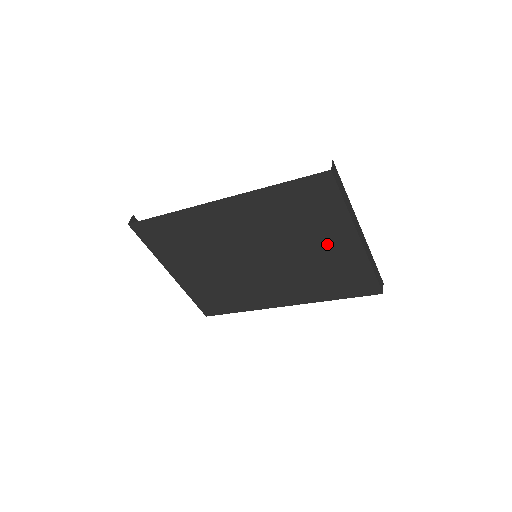
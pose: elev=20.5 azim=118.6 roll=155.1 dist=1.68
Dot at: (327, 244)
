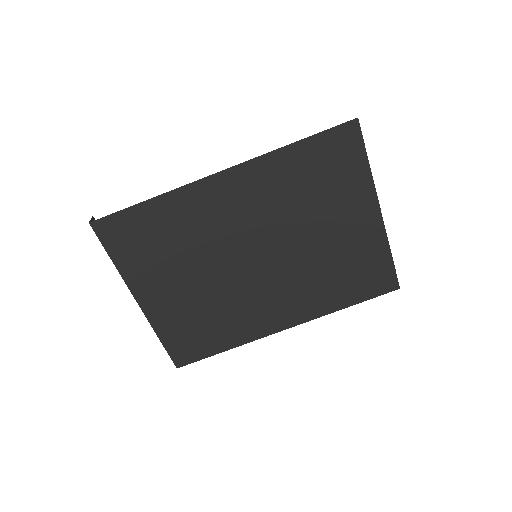
Dot at: (344, 224)
